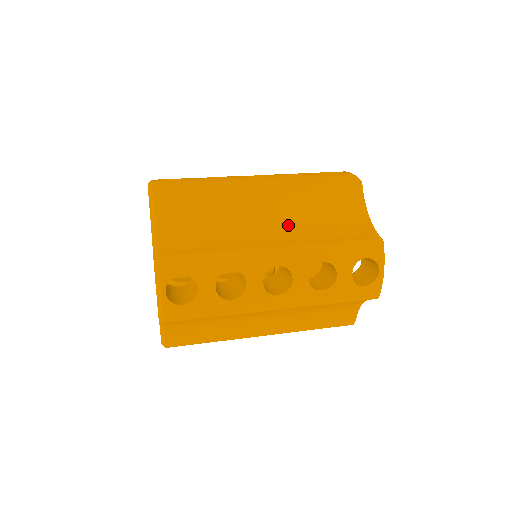
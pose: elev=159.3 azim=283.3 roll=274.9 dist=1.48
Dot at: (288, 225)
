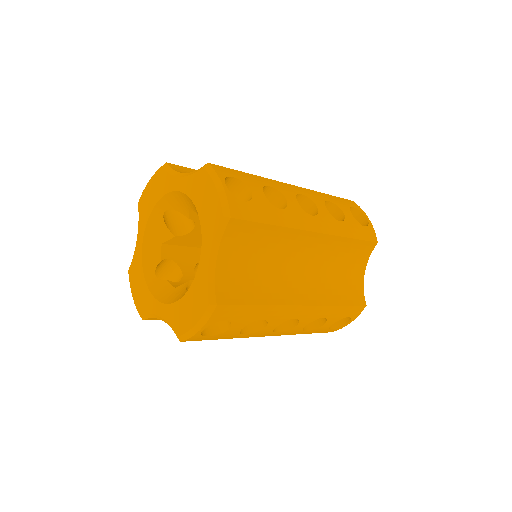
Dot at: occluded
